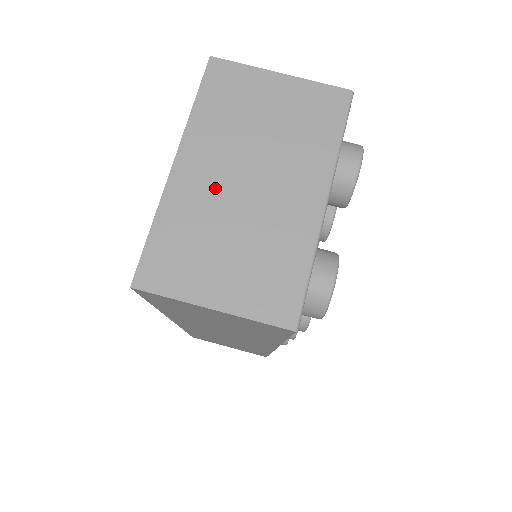
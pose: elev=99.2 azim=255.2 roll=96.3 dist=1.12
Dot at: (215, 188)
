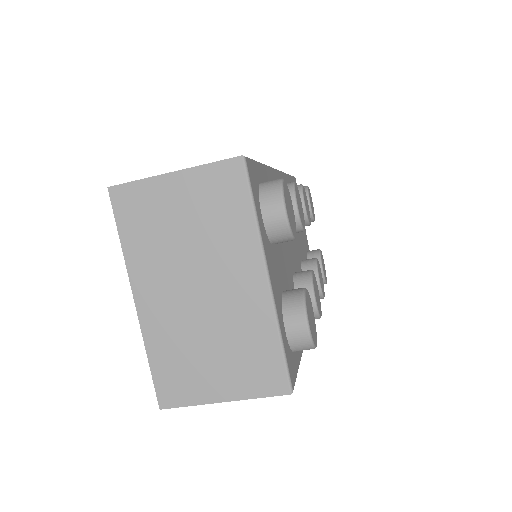
Dot at: (176, 308)
